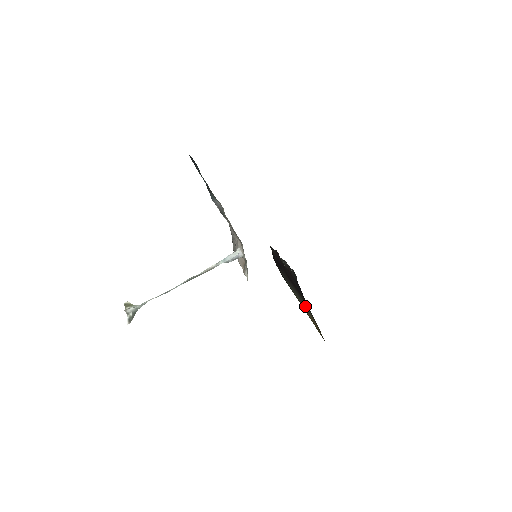
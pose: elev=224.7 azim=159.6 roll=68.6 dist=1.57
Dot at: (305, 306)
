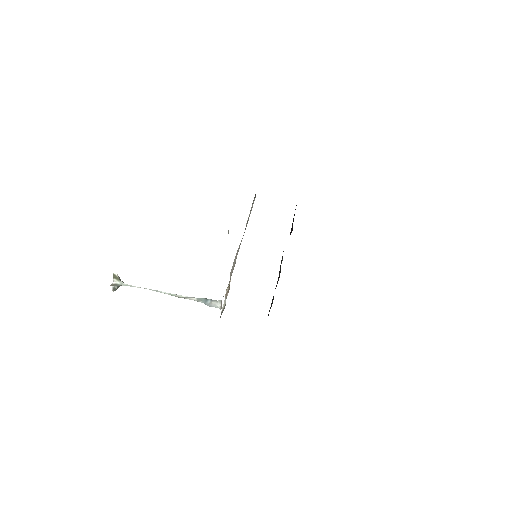
Dot at: occluded
